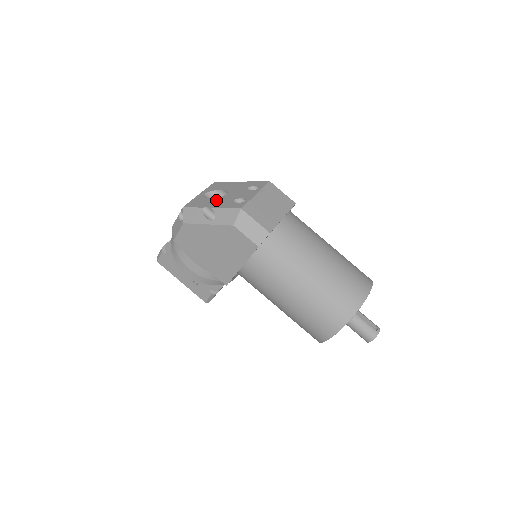
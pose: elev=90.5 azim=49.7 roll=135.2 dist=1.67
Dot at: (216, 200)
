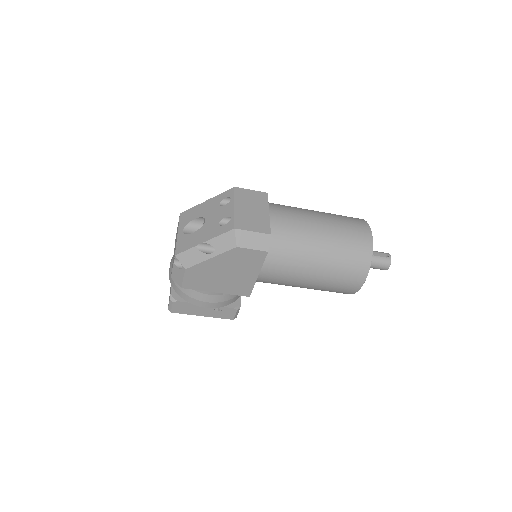
Dot at: (201, 232)
